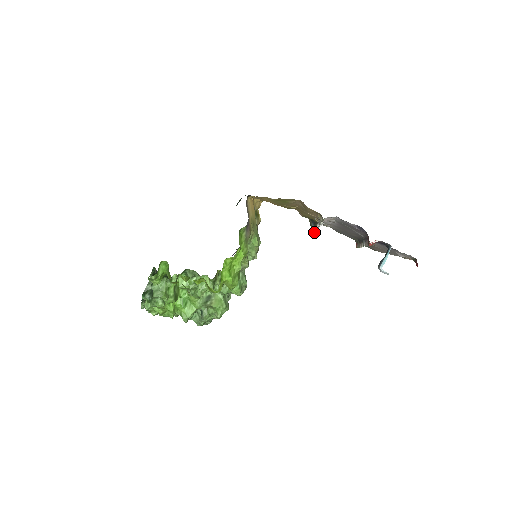
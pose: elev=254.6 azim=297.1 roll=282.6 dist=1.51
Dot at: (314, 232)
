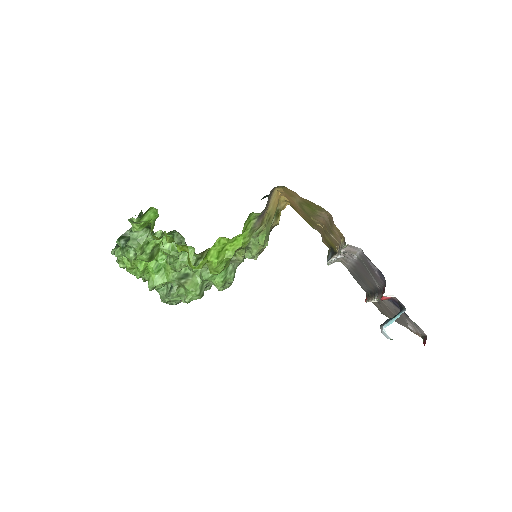
Dot at: (328, 262)
